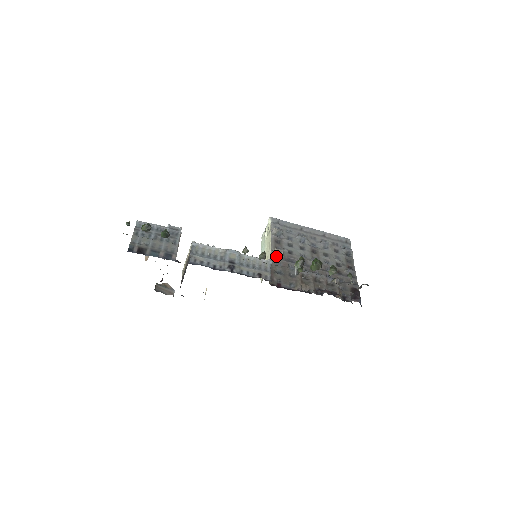
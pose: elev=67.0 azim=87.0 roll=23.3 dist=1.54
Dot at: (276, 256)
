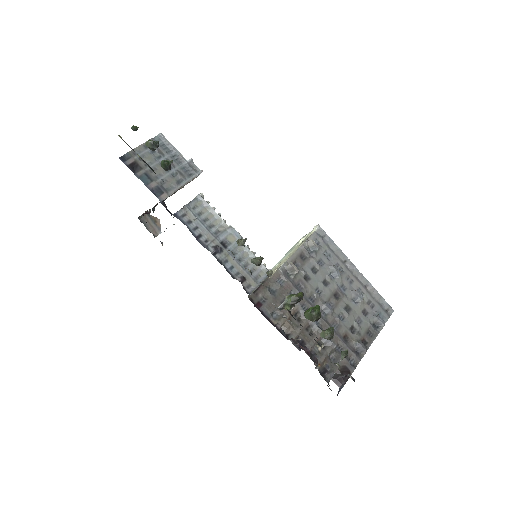
Dot at: (272, 272)
